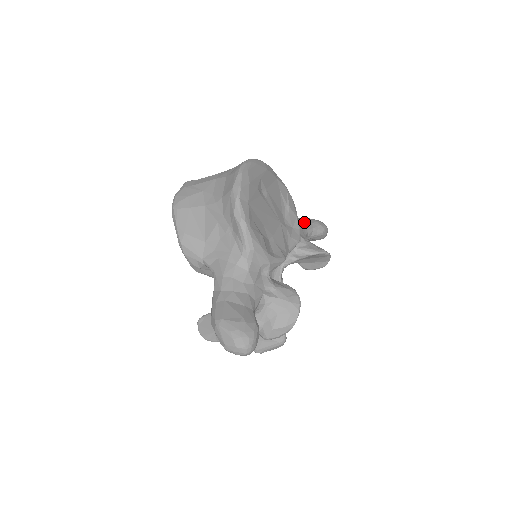
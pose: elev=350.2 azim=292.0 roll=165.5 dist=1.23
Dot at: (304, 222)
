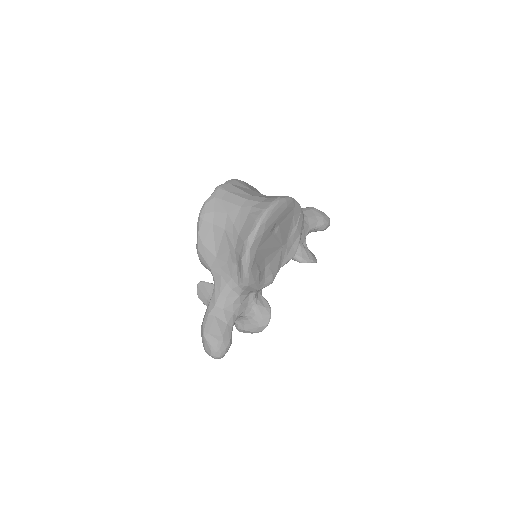
Dot at: (311, 220)
